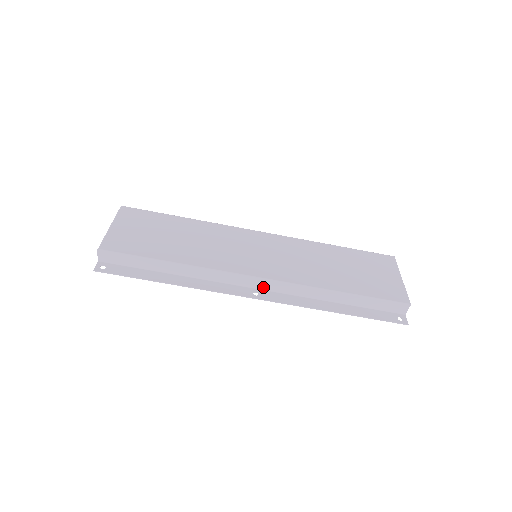
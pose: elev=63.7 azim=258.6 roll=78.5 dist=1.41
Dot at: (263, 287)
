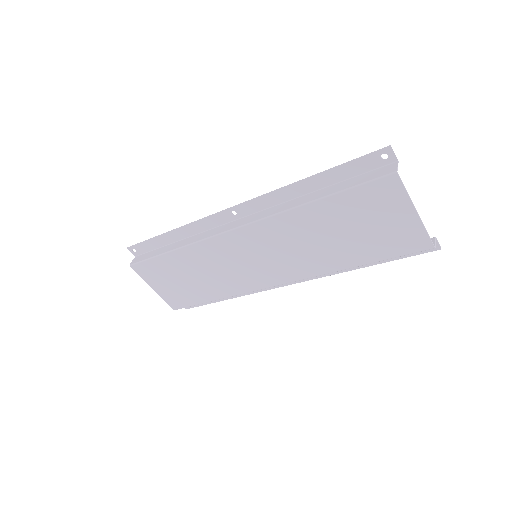
Dot at: occluded
